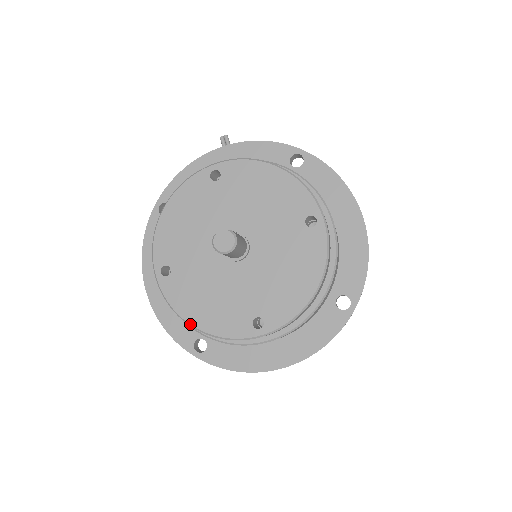
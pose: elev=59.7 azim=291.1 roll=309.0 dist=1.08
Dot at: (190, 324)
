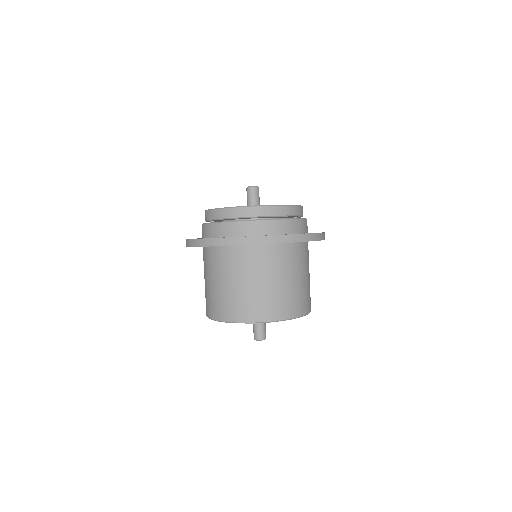
Dot at: (216, 208)
